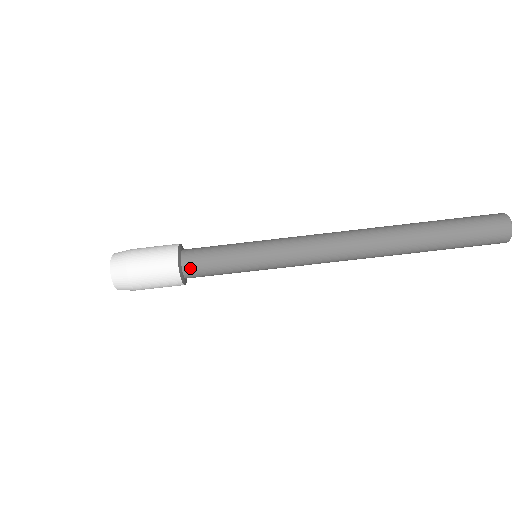
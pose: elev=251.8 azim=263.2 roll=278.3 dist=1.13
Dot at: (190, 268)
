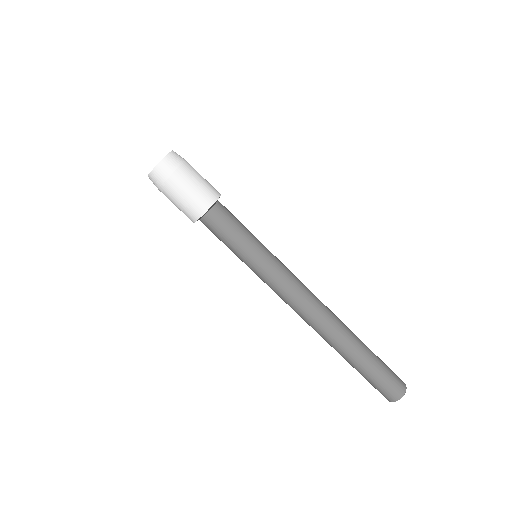
Dot at: (211, 220)
